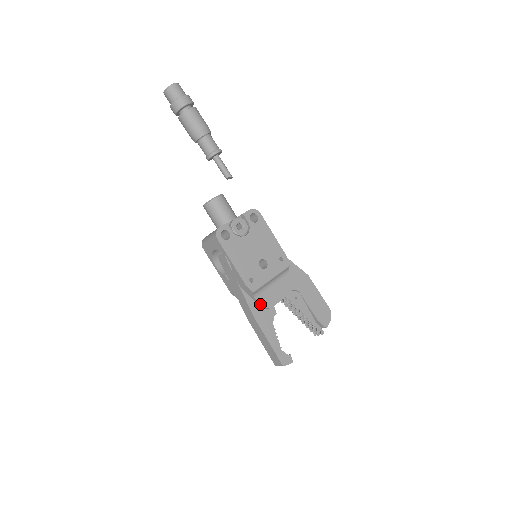
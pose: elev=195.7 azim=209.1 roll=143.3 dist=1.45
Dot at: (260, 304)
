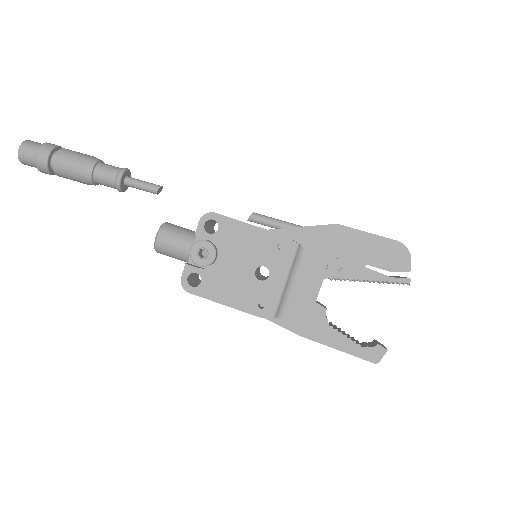
Dot at: (295, 318)
